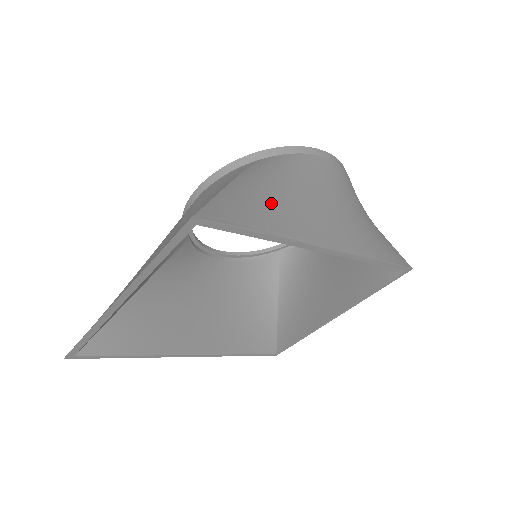
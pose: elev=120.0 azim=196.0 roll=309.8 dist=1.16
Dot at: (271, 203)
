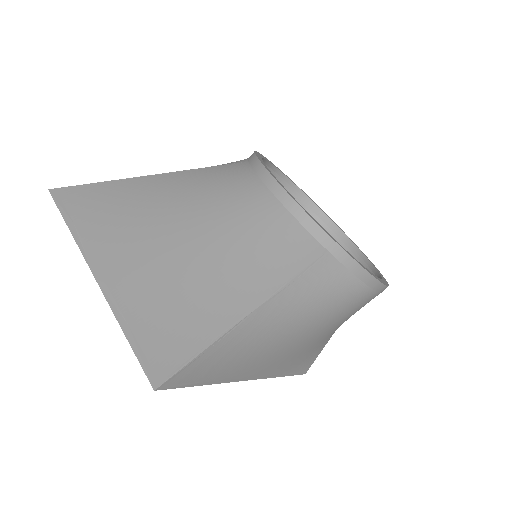
Dot at: (254, 349)
